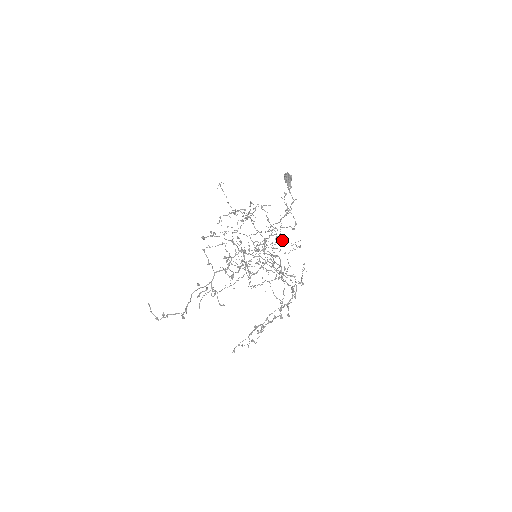
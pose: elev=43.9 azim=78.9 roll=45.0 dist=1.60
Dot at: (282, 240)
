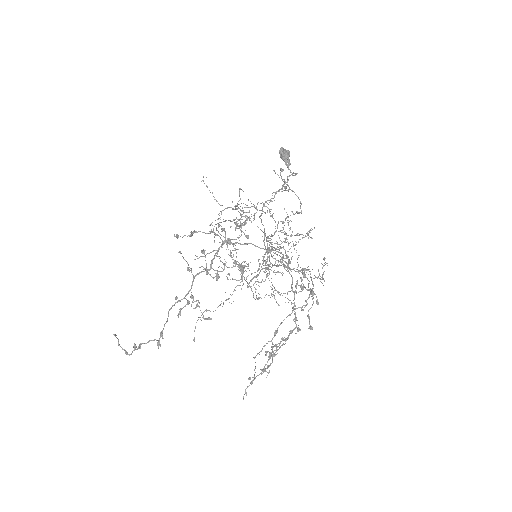
Dot at: (291, 234)
